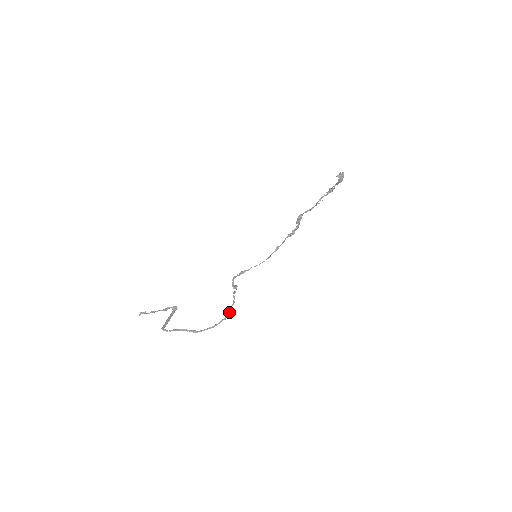
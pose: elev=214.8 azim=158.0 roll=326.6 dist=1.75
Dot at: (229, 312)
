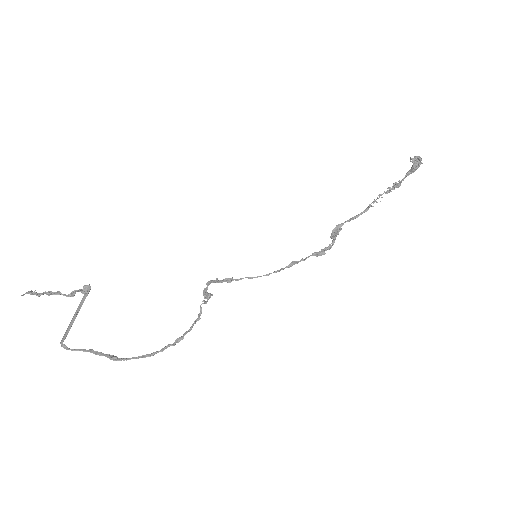
Dot at: (185, 333)
